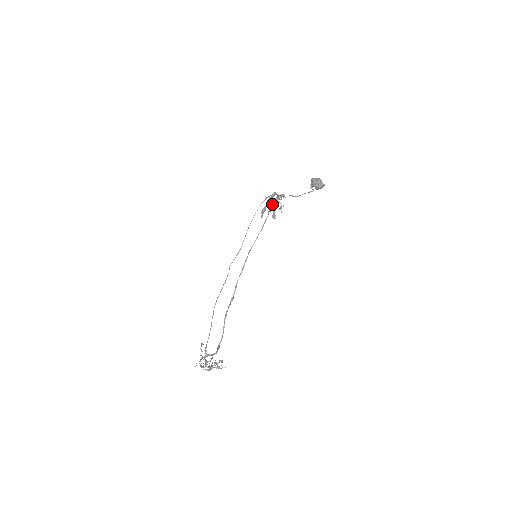
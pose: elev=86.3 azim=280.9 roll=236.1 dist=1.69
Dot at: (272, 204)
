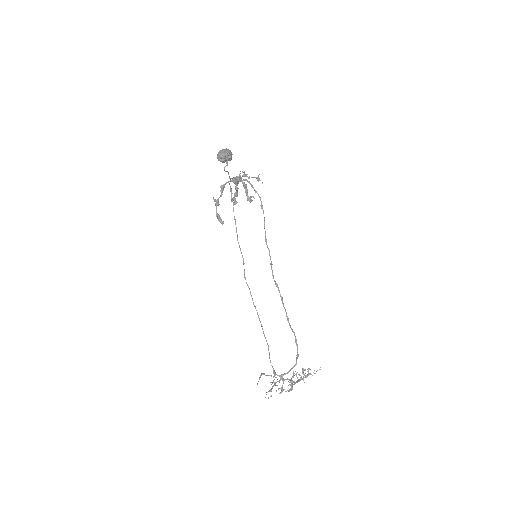
Dot at: (234, 194)
